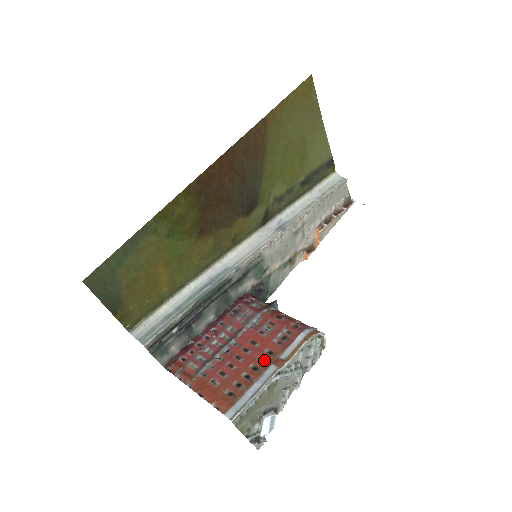
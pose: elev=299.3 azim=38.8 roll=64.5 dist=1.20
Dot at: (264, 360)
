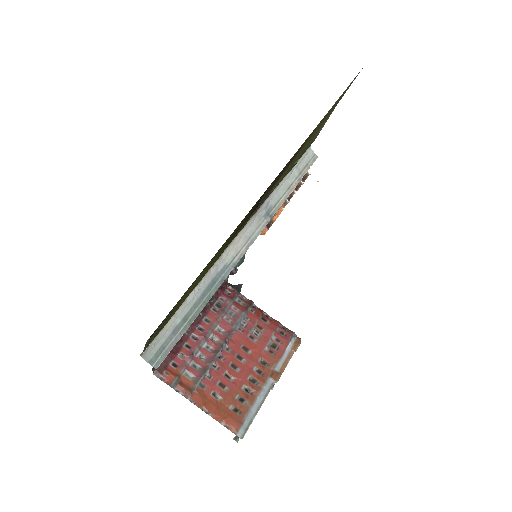
Dot at: (260, 371)
